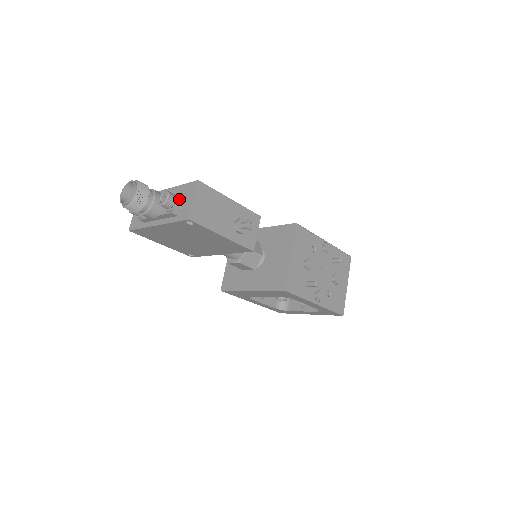
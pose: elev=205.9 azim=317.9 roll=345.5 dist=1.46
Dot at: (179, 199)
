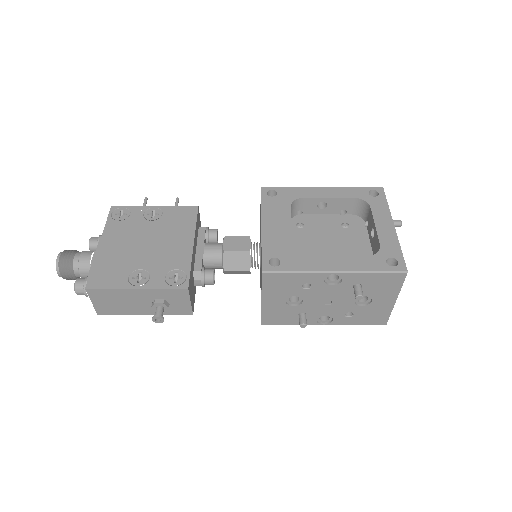
Dot at: occluded
